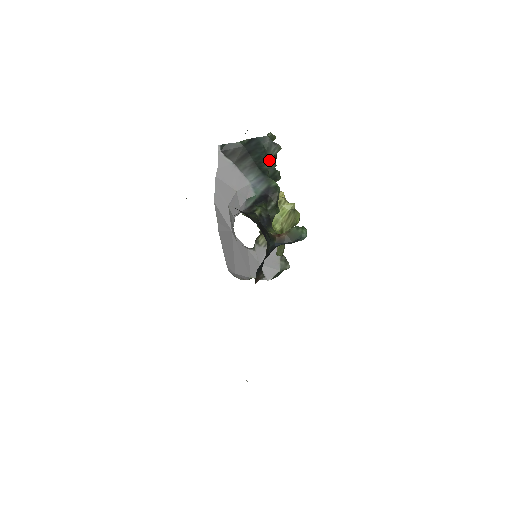
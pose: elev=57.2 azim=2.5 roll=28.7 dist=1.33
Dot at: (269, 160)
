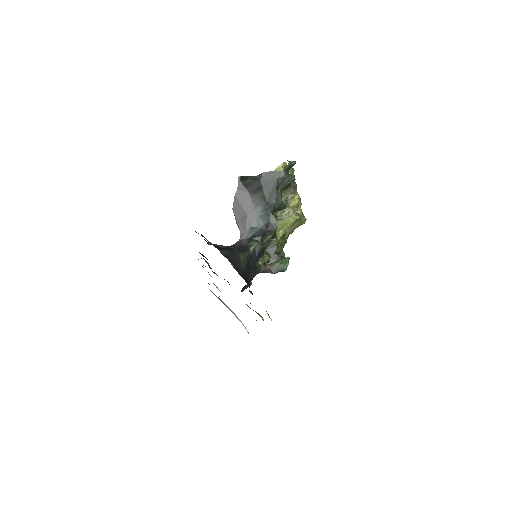
Dot at: (279, 194)
